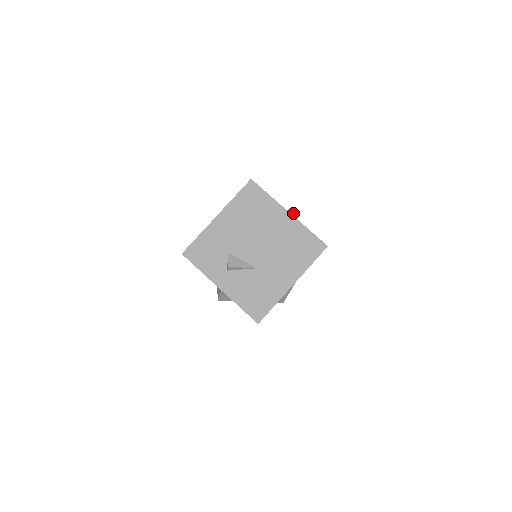
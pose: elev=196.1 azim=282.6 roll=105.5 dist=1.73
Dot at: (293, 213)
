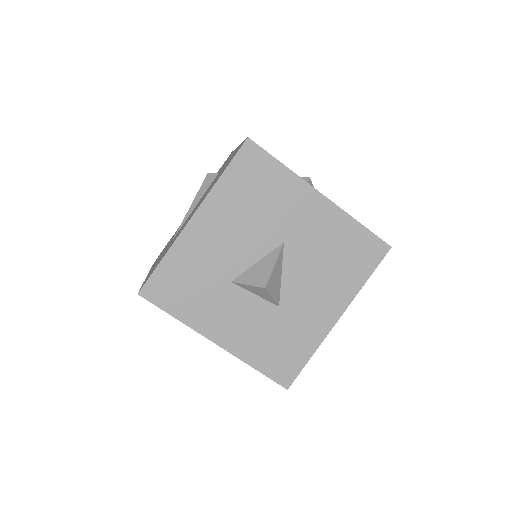
Dot at: occluded
